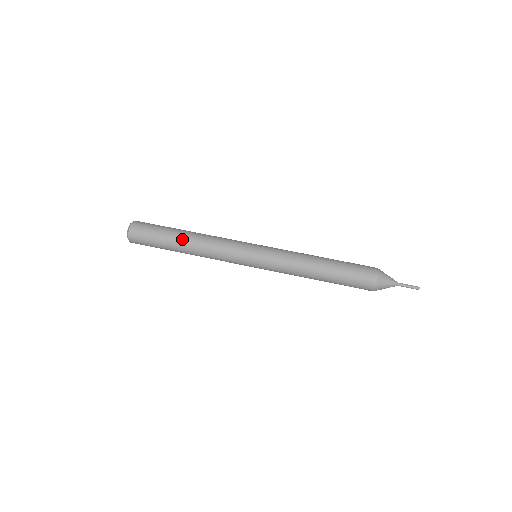
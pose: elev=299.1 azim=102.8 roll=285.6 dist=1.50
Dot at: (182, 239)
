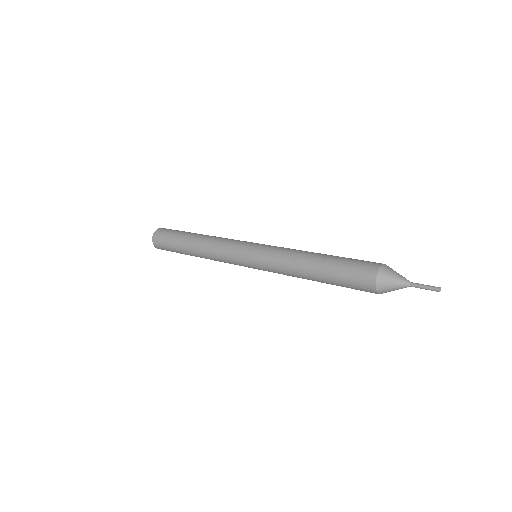
Dot at: occluded
